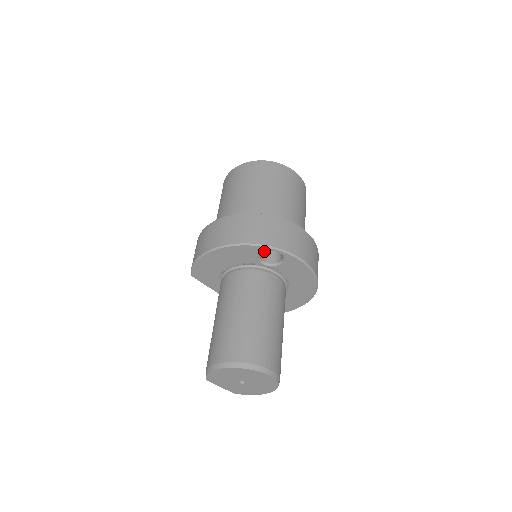
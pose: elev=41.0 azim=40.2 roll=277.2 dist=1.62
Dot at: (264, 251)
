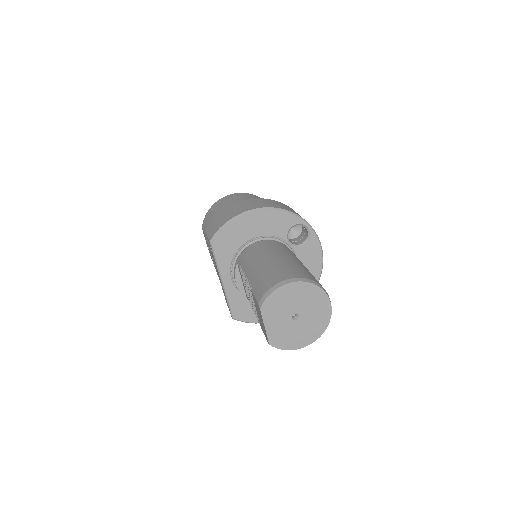
Dot at: occluded
